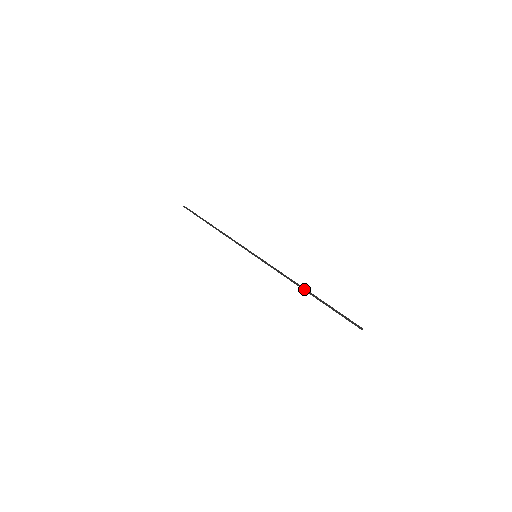
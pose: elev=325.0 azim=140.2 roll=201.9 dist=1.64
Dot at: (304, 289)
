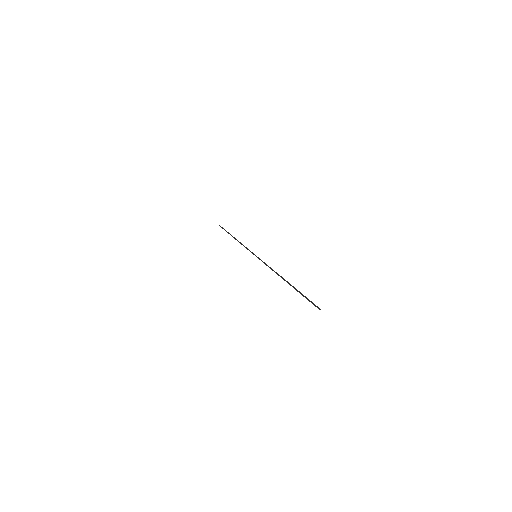
Dot at: (283, 278)
